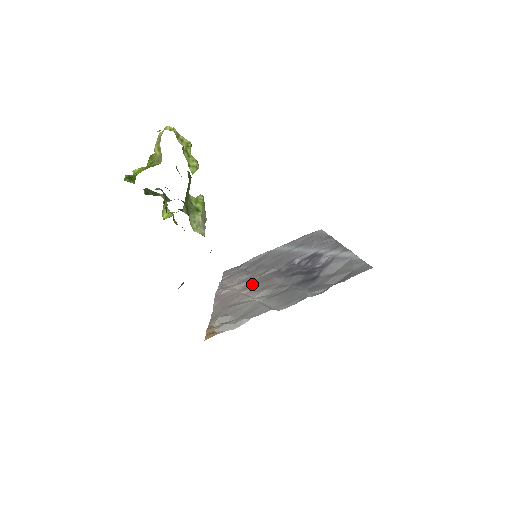
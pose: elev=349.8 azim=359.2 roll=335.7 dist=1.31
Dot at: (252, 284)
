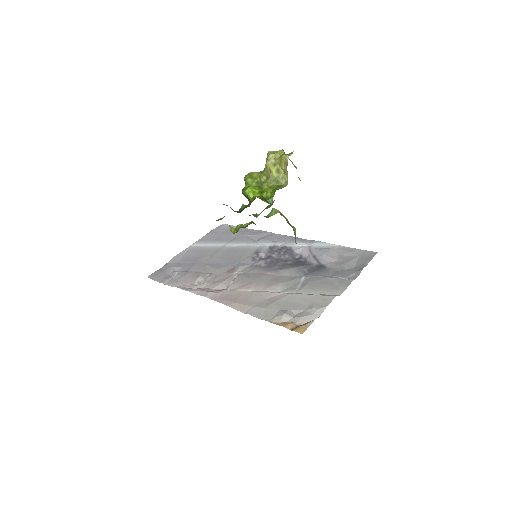
Dot at: (244, 282)
